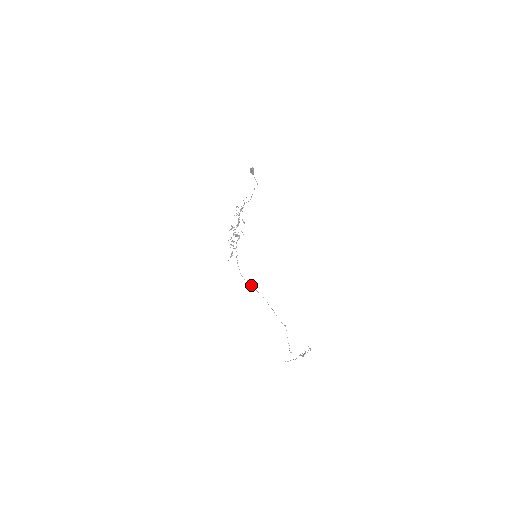
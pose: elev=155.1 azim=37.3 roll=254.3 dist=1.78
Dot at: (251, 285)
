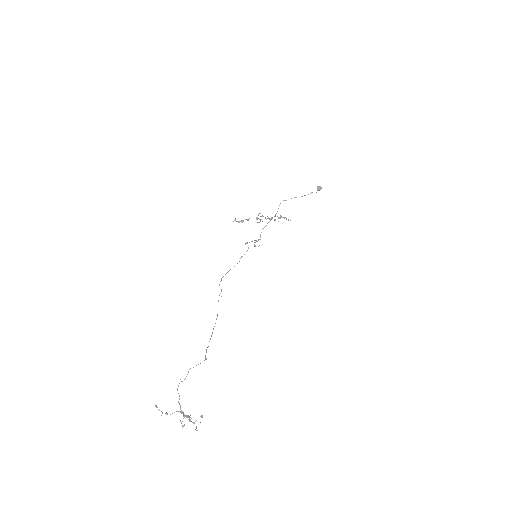
Dot at: (219, 295)
